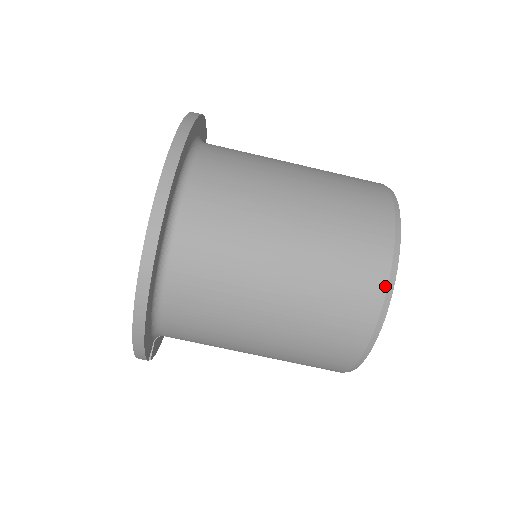
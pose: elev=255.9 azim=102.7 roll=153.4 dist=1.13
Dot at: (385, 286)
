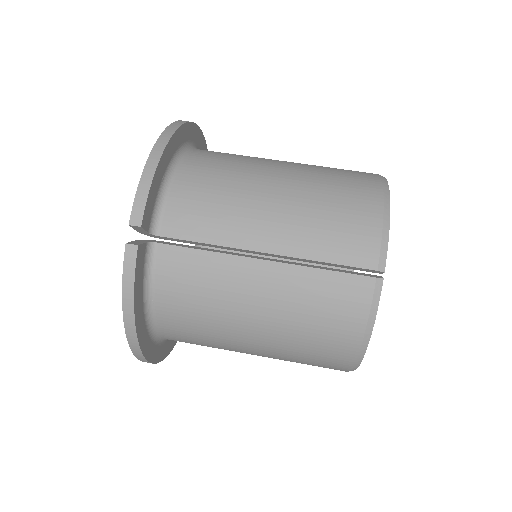
Dot at: (376, 174)
